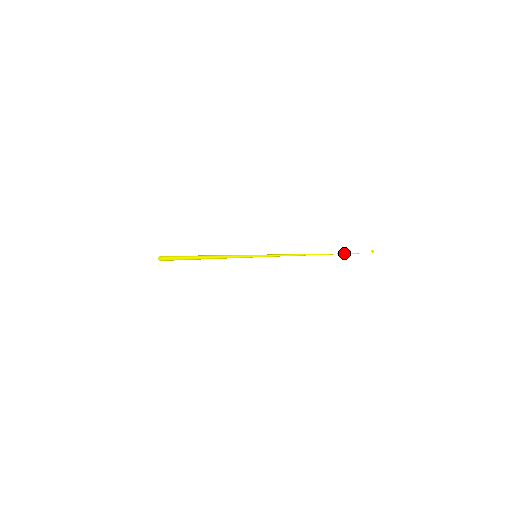
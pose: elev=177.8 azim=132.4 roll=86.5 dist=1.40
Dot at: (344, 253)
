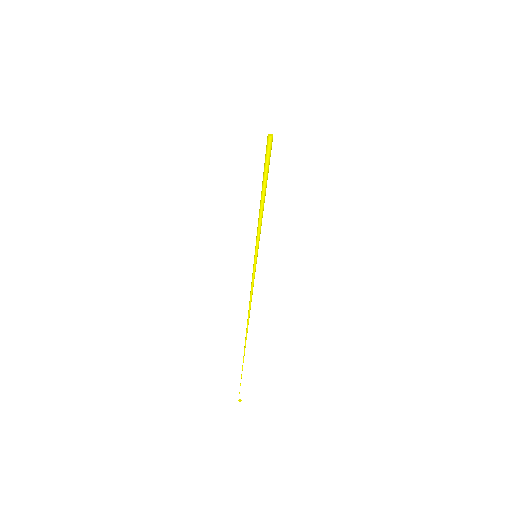
Dot at: occluded
